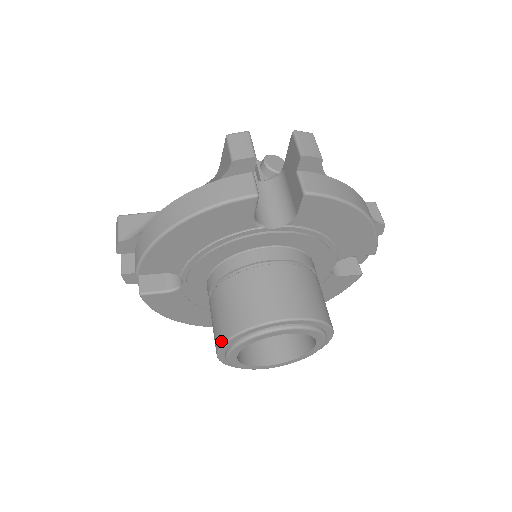
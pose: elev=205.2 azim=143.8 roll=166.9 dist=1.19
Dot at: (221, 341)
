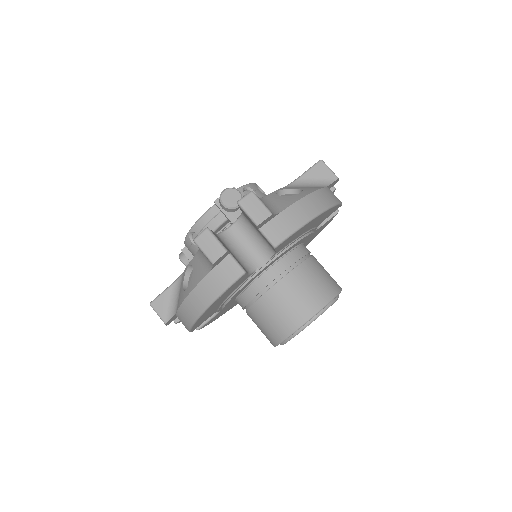
Dot at: (273, 344)
